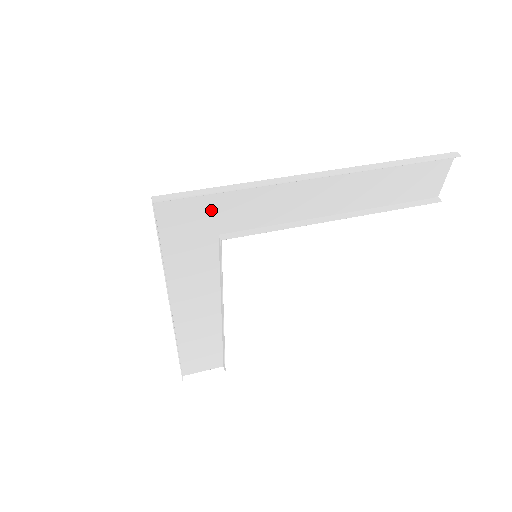
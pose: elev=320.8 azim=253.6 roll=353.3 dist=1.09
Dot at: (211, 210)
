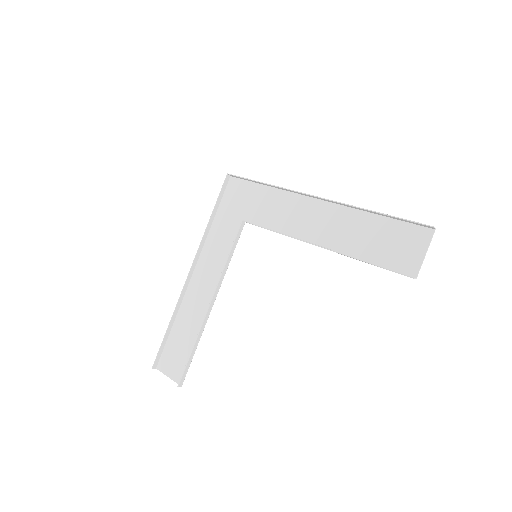
Dot at: (250, 199)
